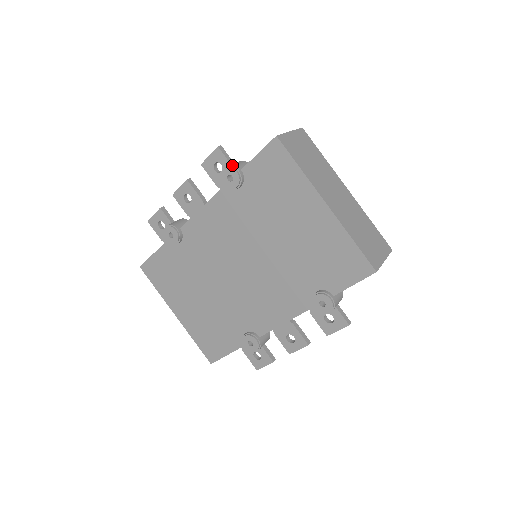
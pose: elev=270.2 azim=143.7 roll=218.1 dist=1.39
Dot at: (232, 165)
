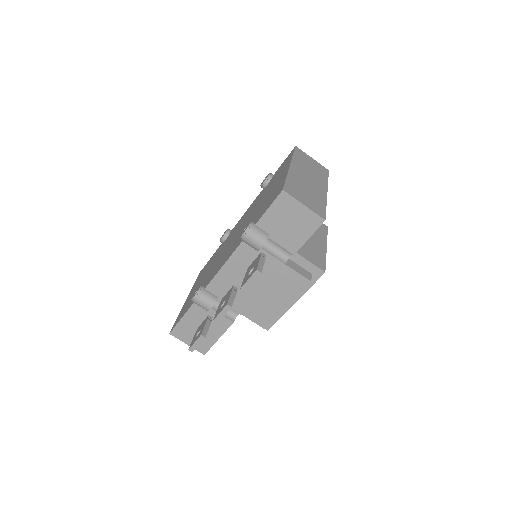
Dot at: occluded
